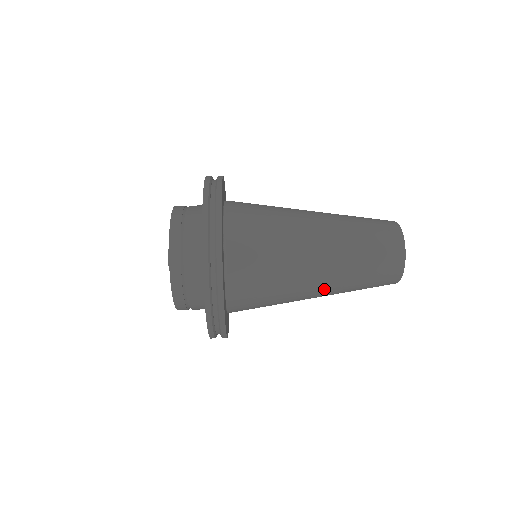
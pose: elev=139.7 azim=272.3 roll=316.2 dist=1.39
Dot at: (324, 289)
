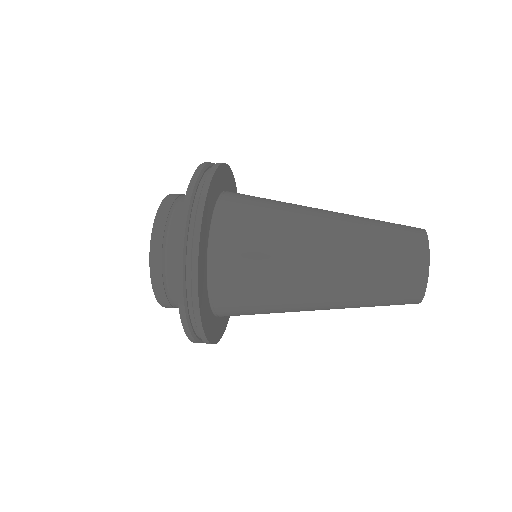
Dot at: (328, 269)
